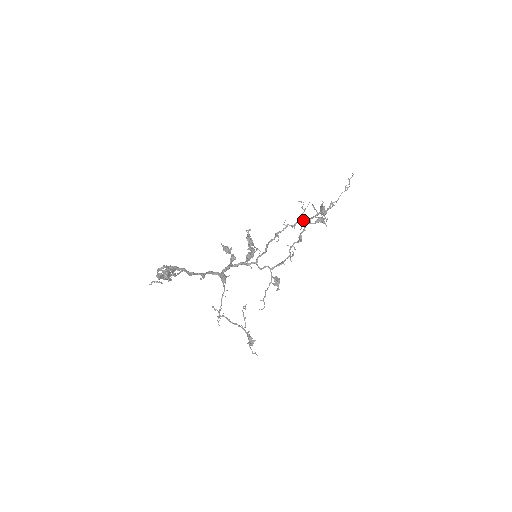
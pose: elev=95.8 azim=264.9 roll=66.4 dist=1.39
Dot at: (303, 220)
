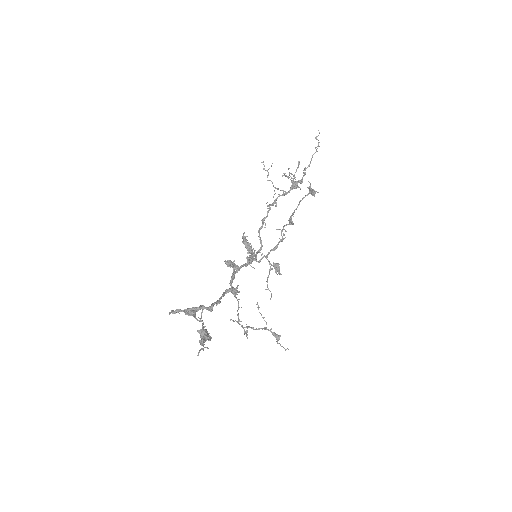
Dot at: (275, 188)
